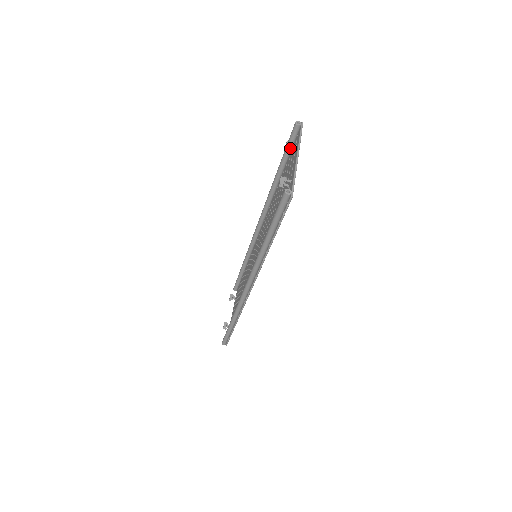
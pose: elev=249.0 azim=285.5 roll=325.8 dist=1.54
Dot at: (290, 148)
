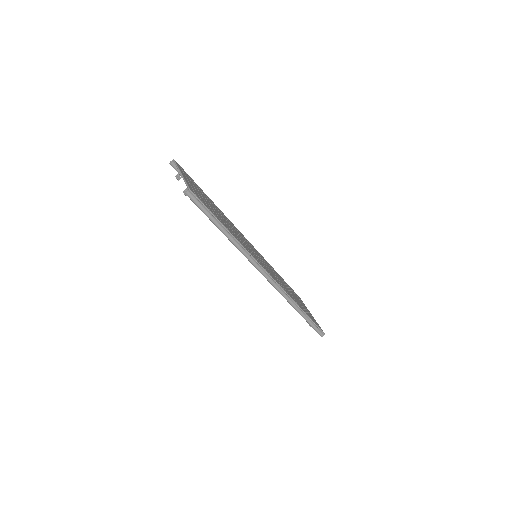
Dot at: (179, 176)
